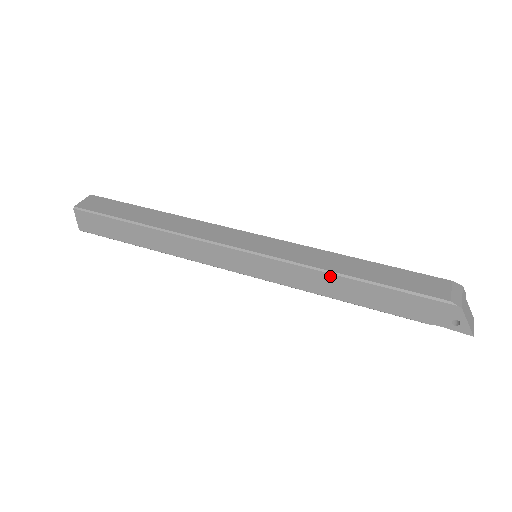
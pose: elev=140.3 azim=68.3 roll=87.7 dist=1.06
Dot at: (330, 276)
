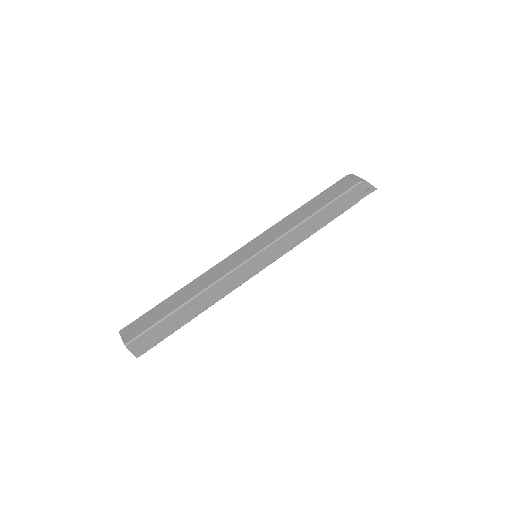
Dot at: (304, 224)
